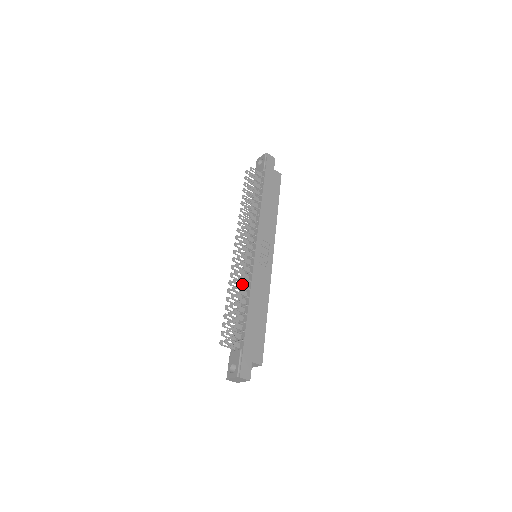
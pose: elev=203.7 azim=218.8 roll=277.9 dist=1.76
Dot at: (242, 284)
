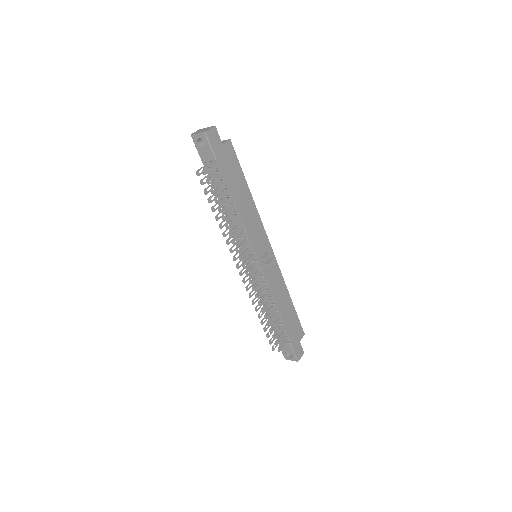
Dot at: (264, 298)
